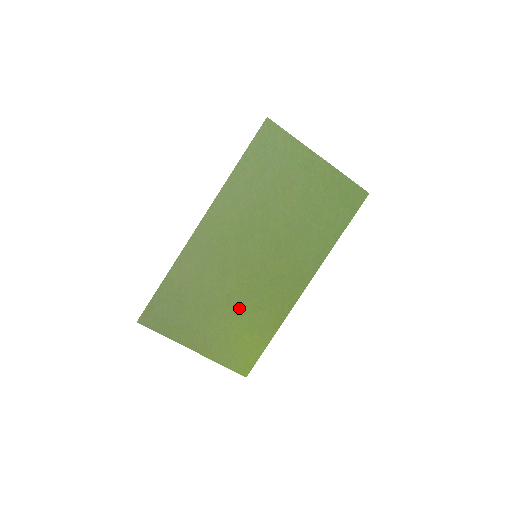
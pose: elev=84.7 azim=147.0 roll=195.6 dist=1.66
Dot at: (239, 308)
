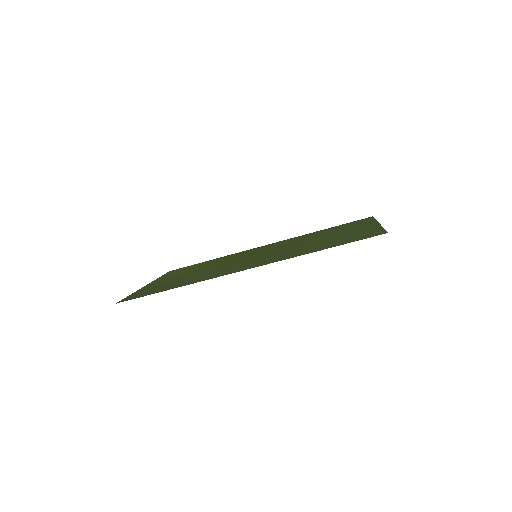
Dot at: occluded
